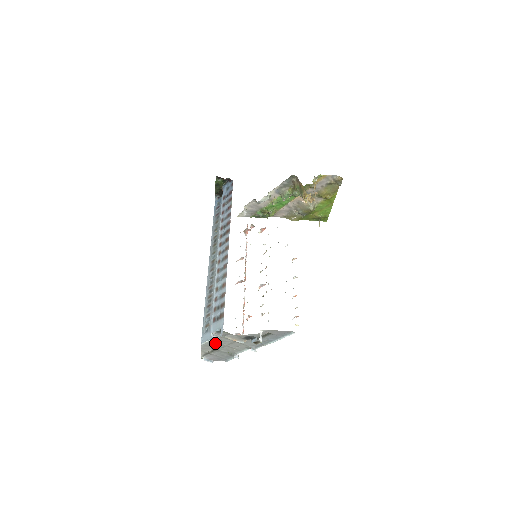
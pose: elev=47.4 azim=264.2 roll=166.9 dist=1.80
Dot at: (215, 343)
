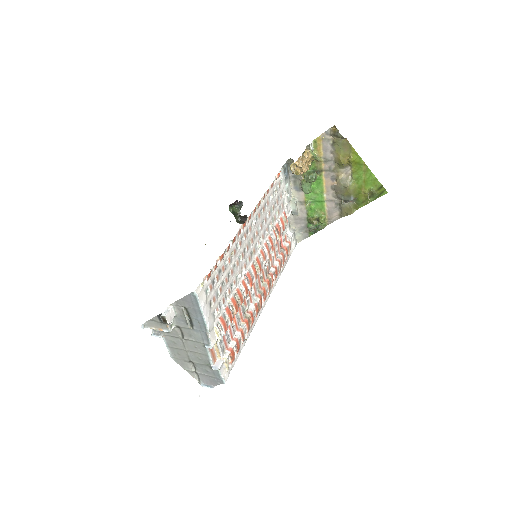
Dot at: (177, 350)
